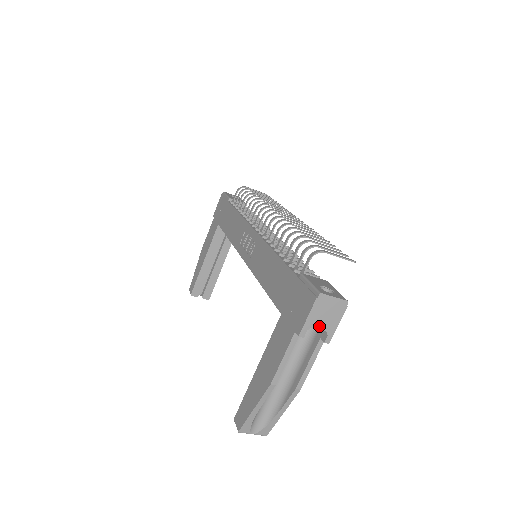
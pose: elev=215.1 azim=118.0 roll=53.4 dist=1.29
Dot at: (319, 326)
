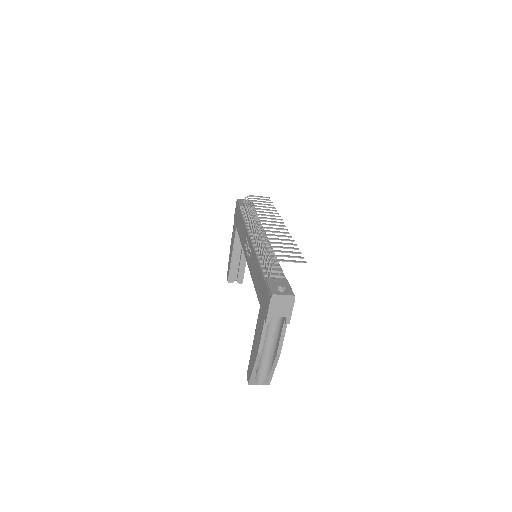
Dot at: (278, 314)
